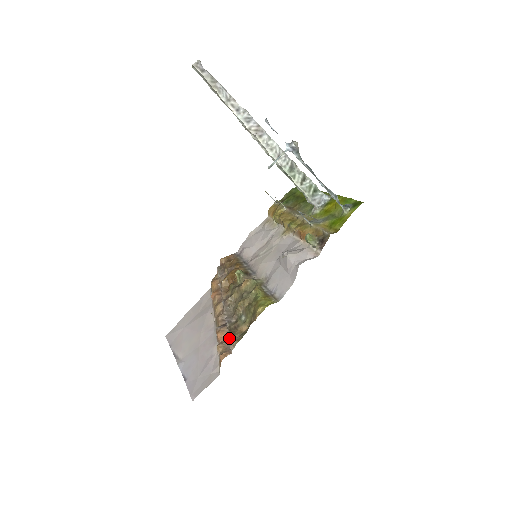
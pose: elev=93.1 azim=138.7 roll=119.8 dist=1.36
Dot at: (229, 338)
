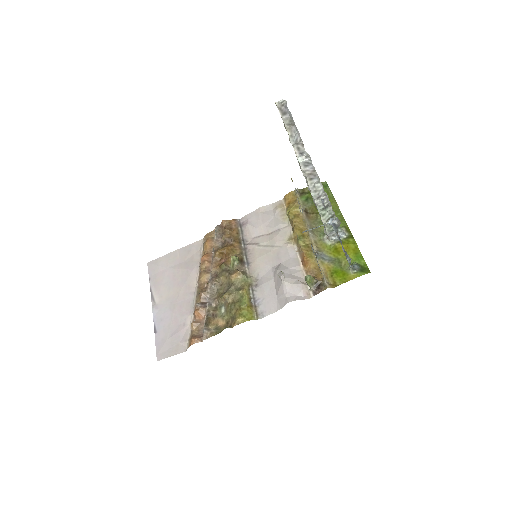
Dot at: (205, 326)
